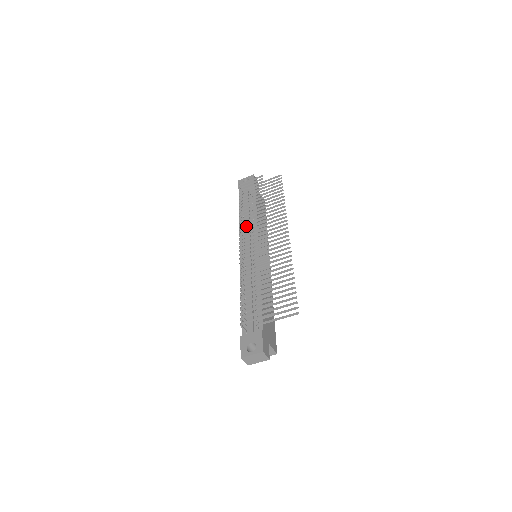
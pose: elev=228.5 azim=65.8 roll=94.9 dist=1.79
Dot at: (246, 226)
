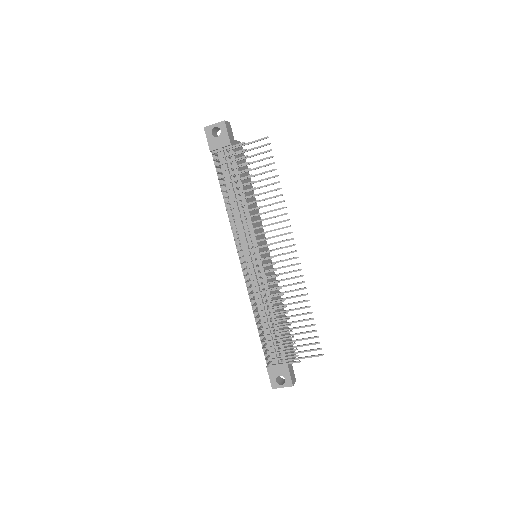
Dot at: (237, 221)
